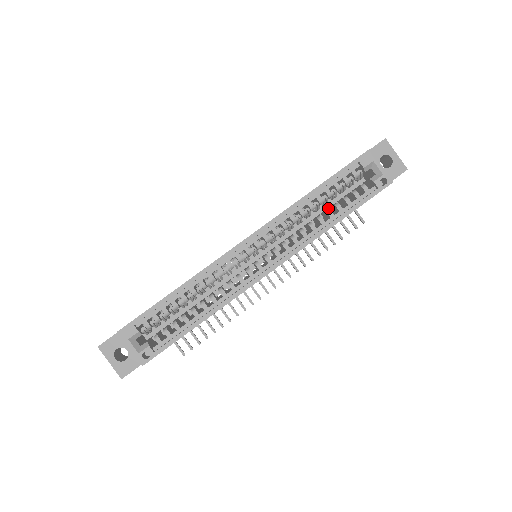
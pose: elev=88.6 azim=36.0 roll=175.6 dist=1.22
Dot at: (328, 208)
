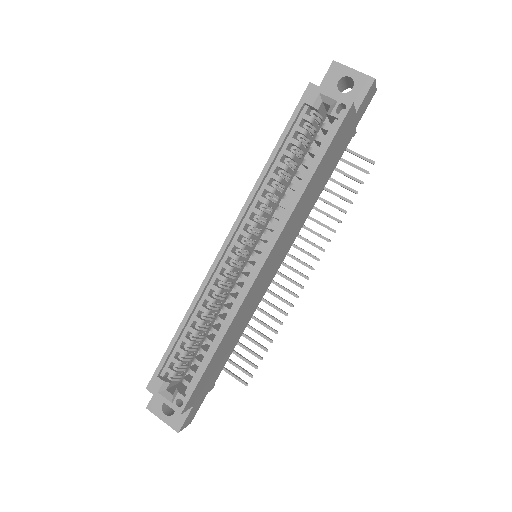
Dot at: occluded
